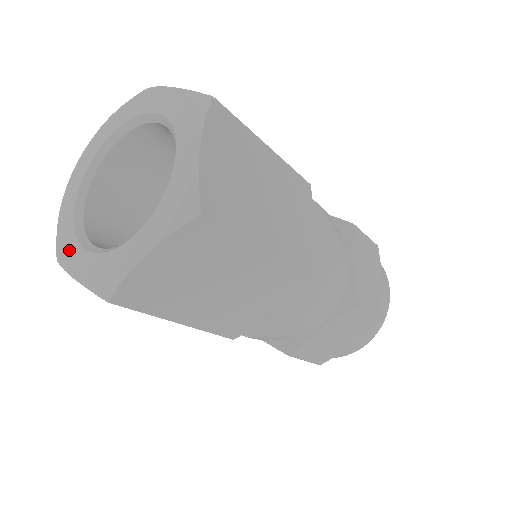
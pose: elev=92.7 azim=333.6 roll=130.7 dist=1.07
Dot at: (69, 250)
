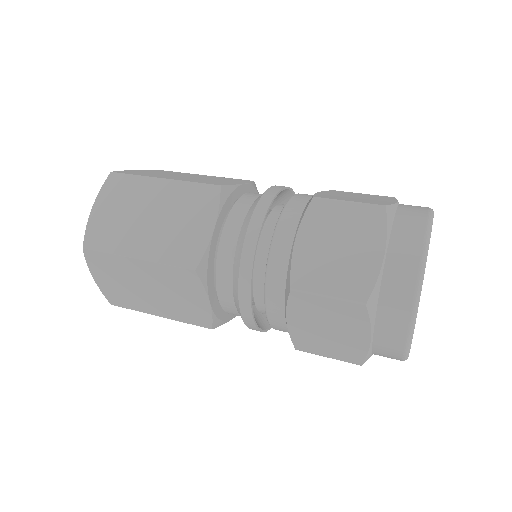
Dot at: occluded
